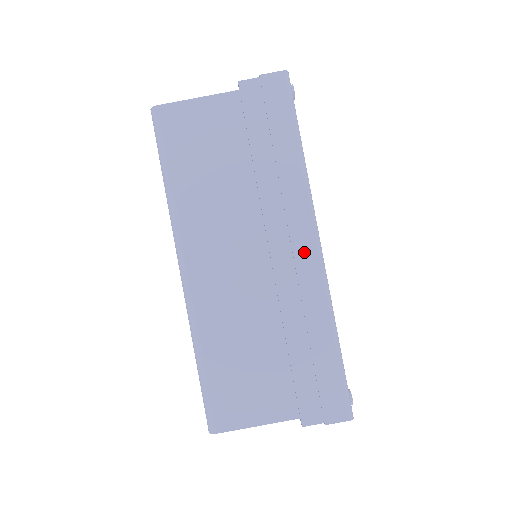
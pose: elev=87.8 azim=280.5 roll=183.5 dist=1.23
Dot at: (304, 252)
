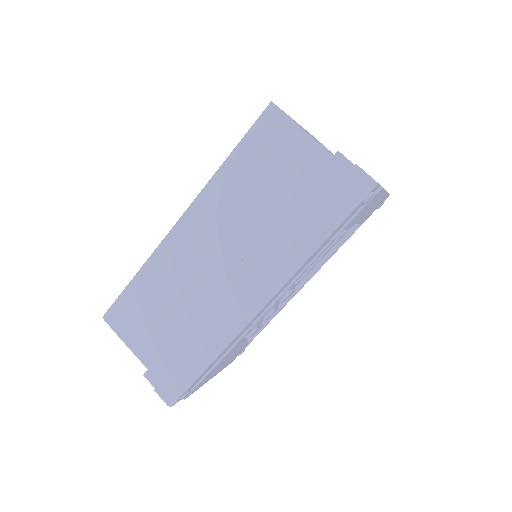
Dot at: (248, 299)
